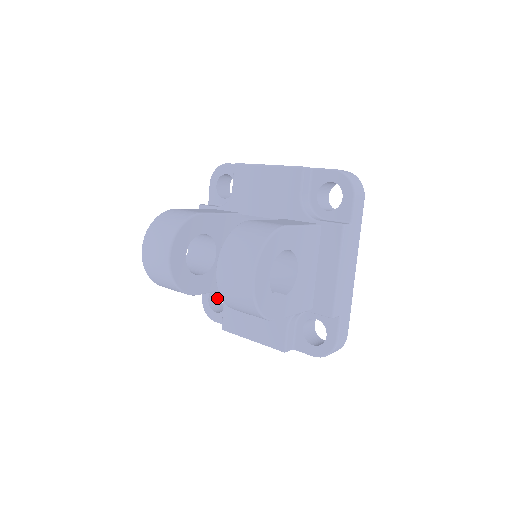
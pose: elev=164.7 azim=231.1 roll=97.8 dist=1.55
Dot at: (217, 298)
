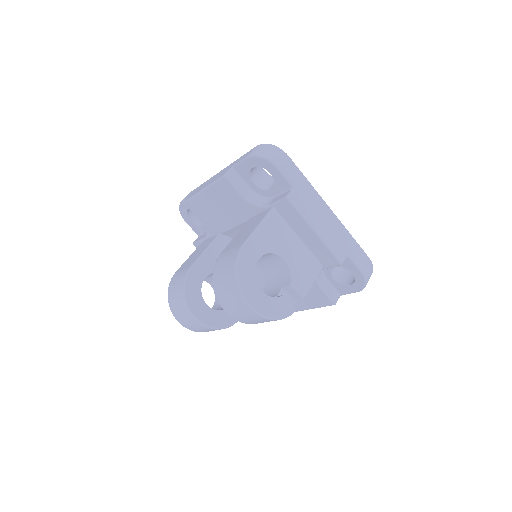
Dot at: occluded
